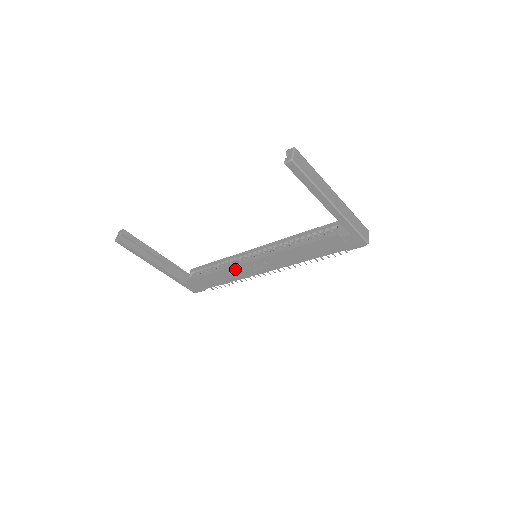
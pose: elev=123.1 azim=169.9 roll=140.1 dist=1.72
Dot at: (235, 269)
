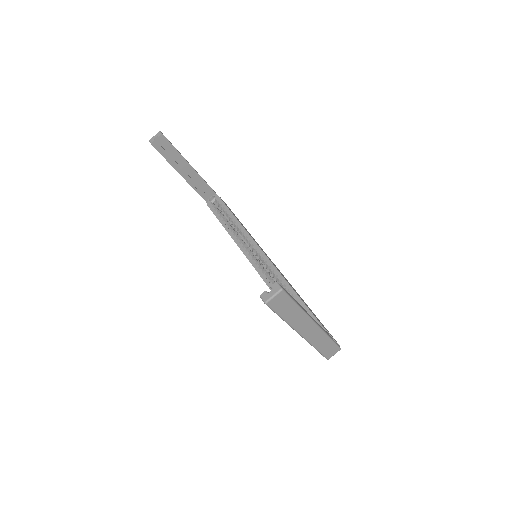
Dot at: occluded
